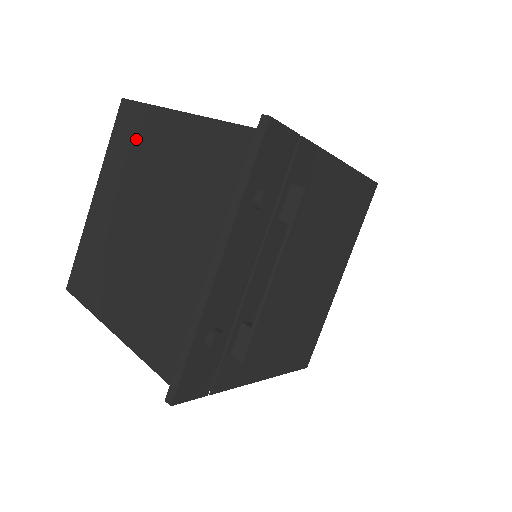
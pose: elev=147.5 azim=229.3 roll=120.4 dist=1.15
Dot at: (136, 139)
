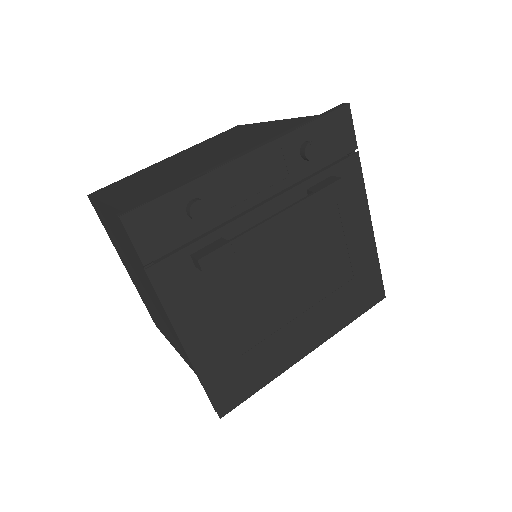
Dot at: (232, 134)
